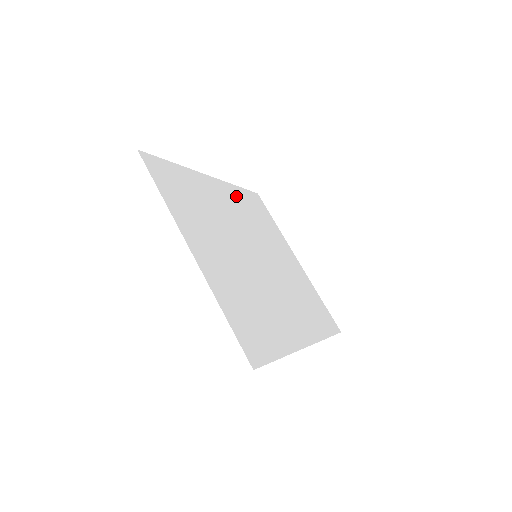
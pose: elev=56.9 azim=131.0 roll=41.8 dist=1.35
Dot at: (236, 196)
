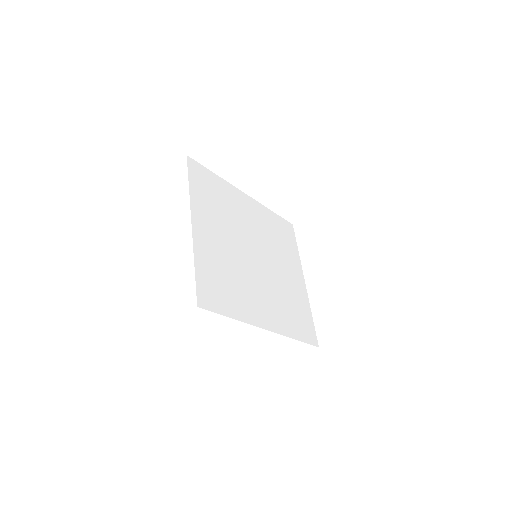
Dot at: (265, 216)
